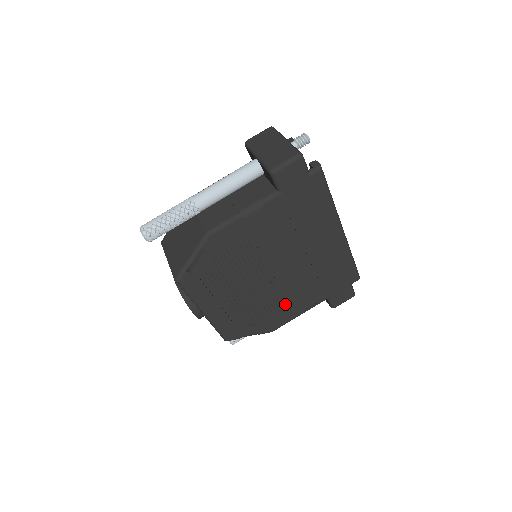
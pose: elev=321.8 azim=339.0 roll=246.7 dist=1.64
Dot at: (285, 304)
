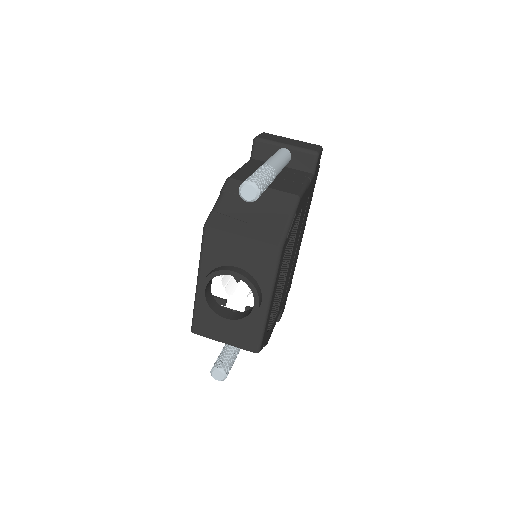
Dot at: (278, 307)
